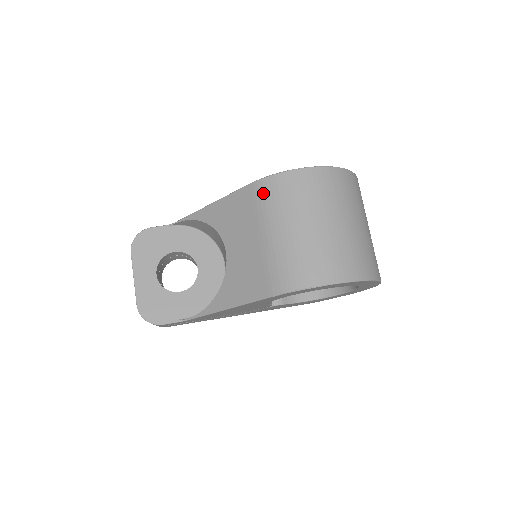
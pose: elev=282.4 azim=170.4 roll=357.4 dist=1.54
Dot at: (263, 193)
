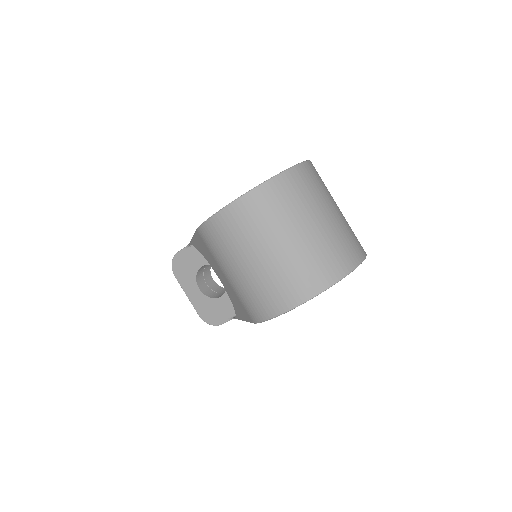
Dot at: (206, 240)
